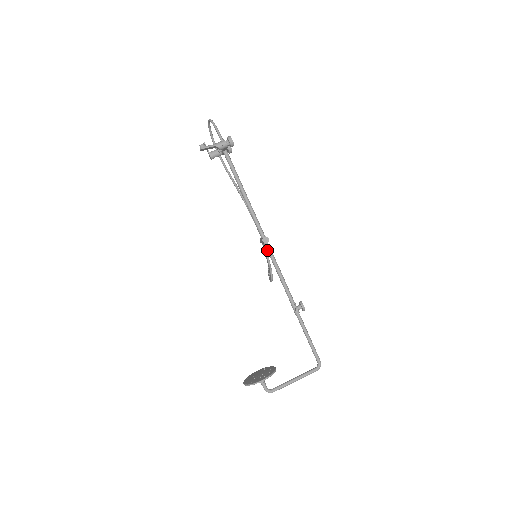
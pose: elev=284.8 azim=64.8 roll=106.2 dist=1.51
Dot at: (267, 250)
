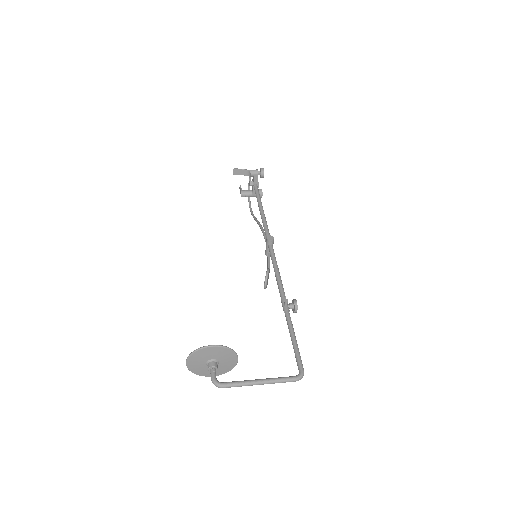
Dot at: (269, 250)
